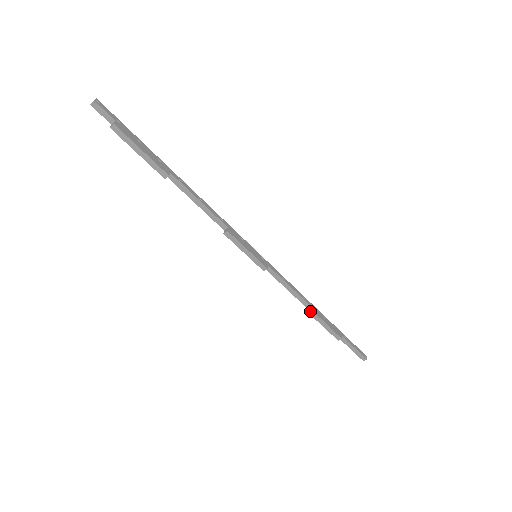
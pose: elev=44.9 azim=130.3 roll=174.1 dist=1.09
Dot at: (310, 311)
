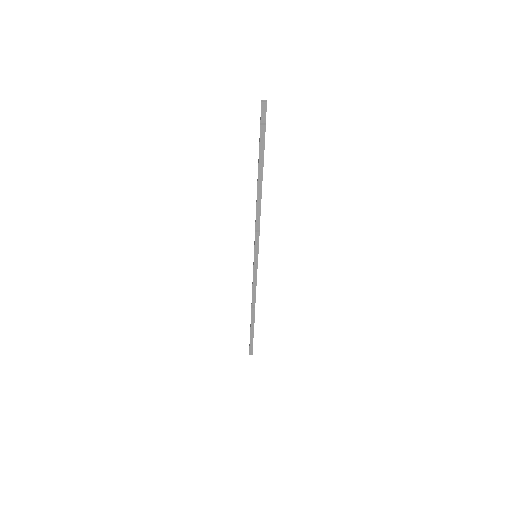
Dot at: (254, 308)
